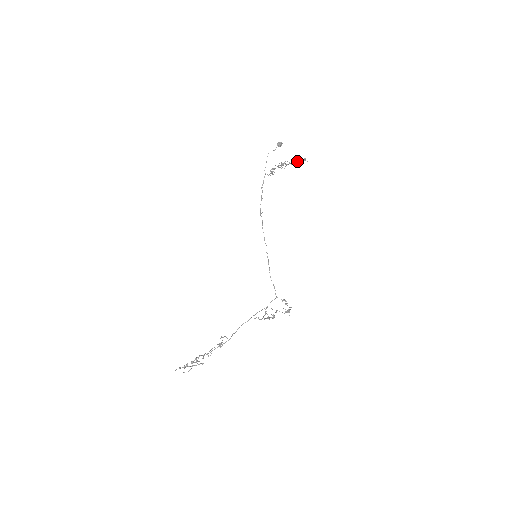
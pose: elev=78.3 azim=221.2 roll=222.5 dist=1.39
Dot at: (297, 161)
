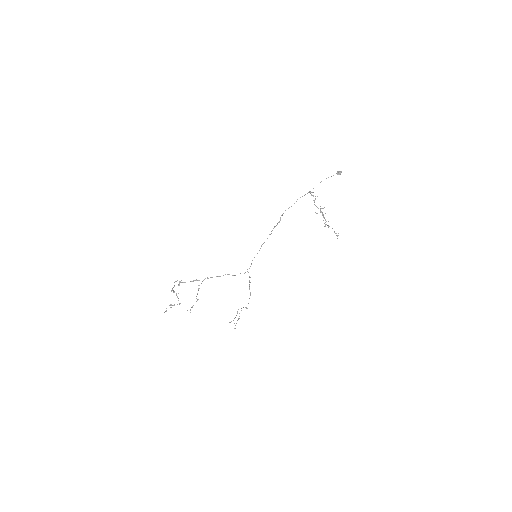
Dot at: occluded
